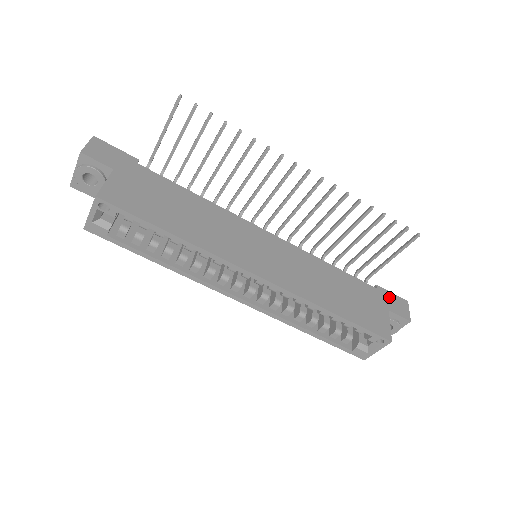
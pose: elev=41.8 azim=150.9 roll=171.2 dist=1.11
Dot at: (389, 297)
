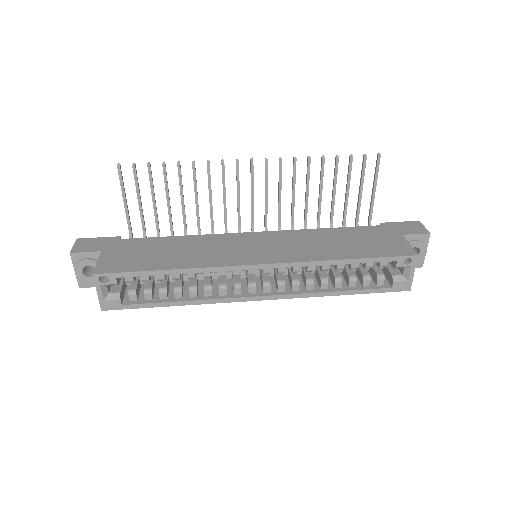
Dot at: (398, 226)
